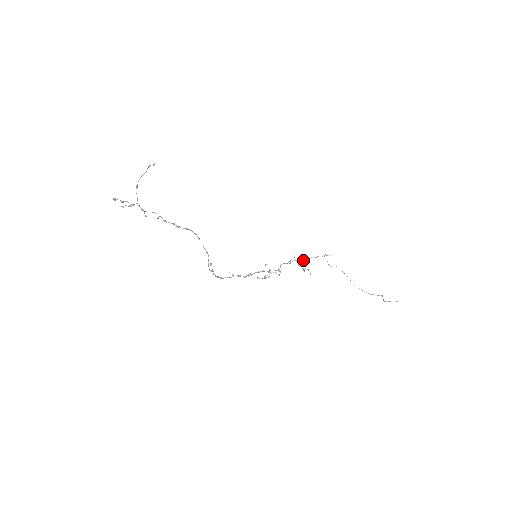
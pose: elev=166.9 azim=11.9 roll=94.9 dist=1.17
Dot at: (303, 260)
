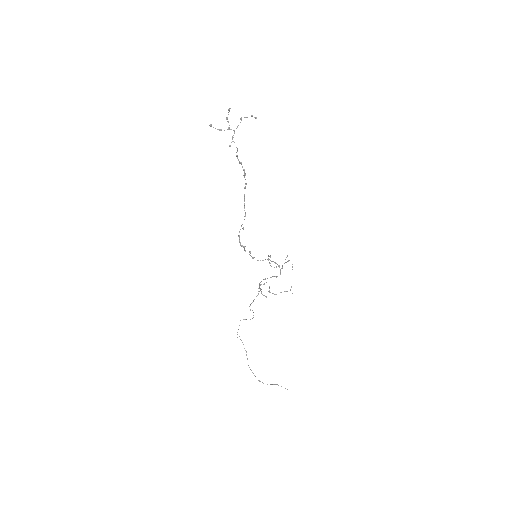
Dot at: occluded
